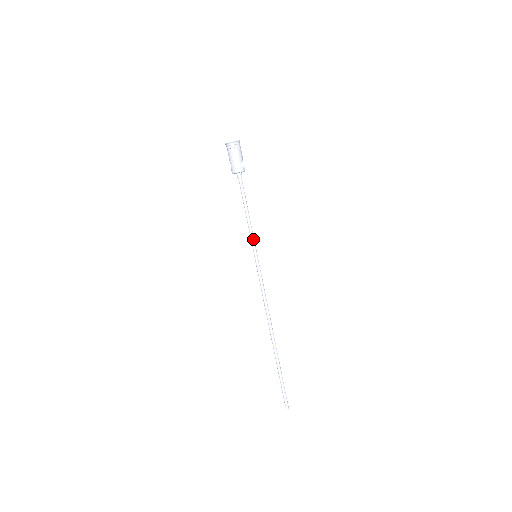
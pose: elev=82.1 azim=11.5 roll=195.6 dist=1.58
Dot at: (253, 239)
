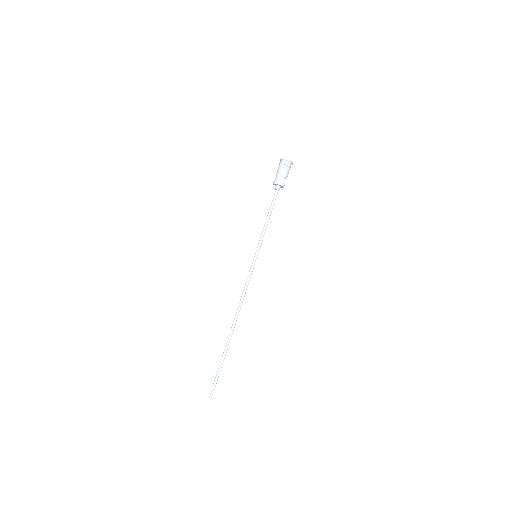
Dot at: (261, 241)
